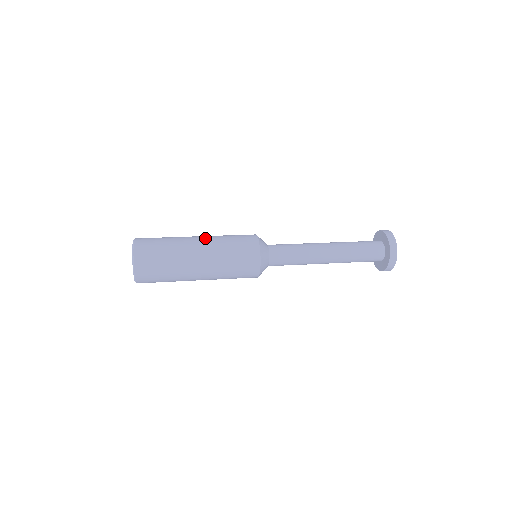
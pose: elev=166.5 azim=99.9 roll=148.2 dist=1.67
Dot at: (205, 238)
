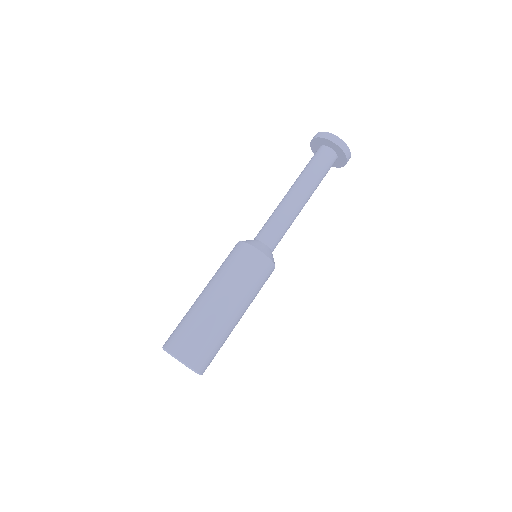
Dot at: (231, 300)
